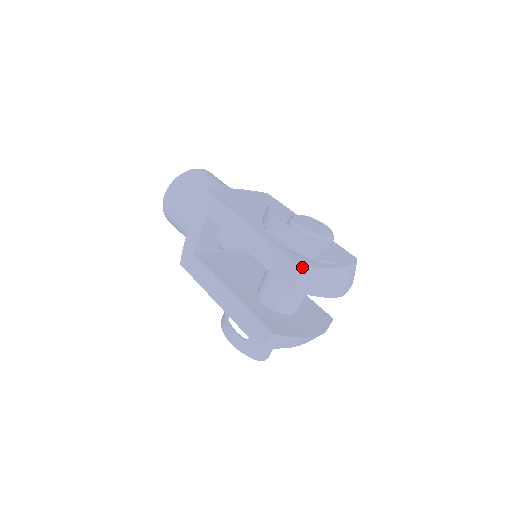
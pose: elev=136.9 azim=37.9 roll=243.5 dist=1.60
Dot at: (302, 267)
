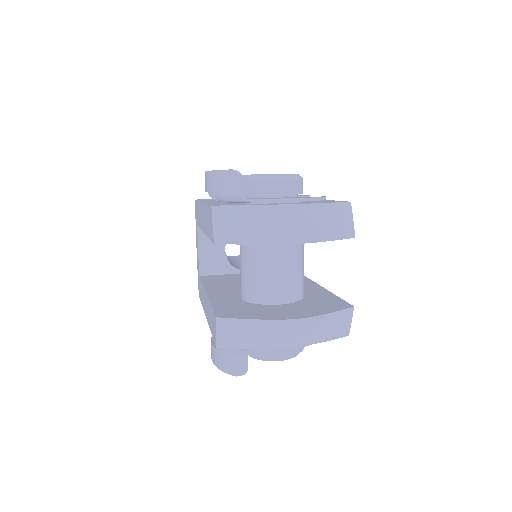
Dot at: (219, 208)
